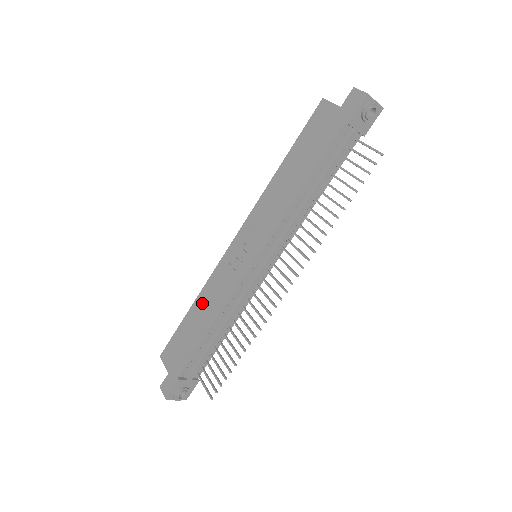
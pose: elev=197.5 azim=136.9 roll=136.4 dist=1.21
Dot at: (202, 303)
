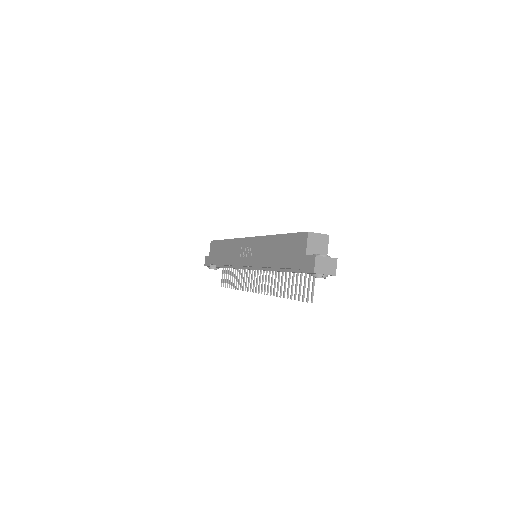
Dot at: (228, 247)
